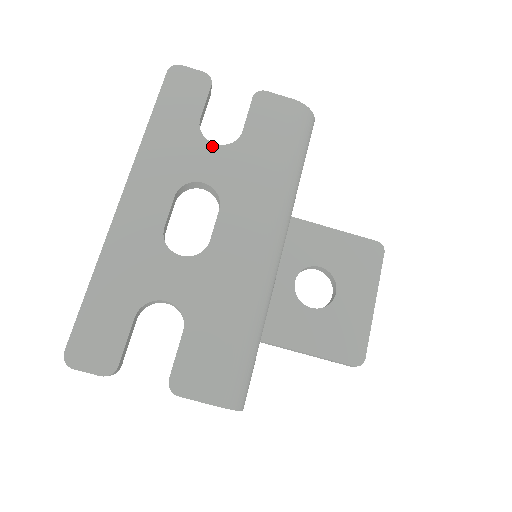
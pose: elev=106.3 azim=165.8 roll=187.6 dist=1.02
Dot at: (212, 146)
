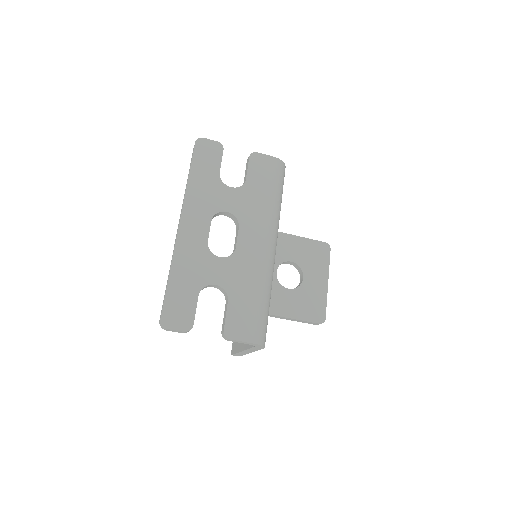
Dot at: (229, 189)
